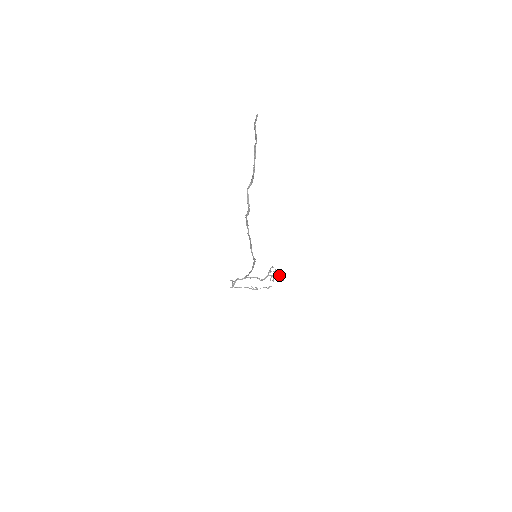
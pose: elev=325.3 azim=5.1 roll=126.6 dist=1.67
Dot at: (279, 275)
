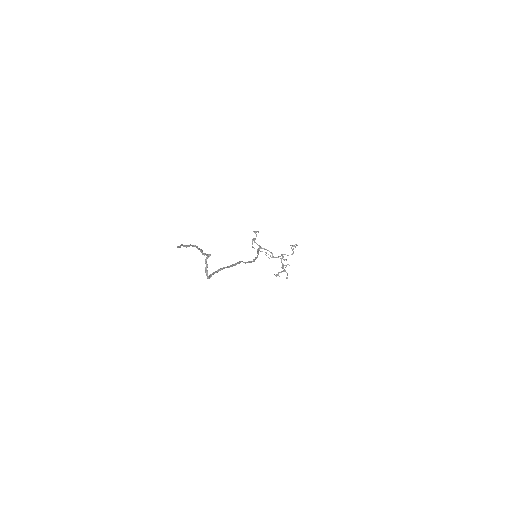
Dot at: (285, 271)
